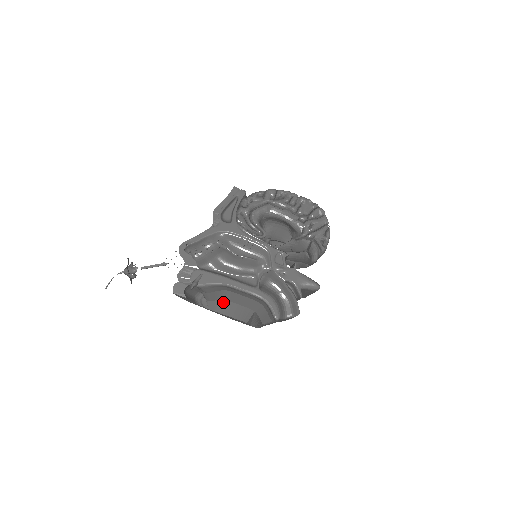
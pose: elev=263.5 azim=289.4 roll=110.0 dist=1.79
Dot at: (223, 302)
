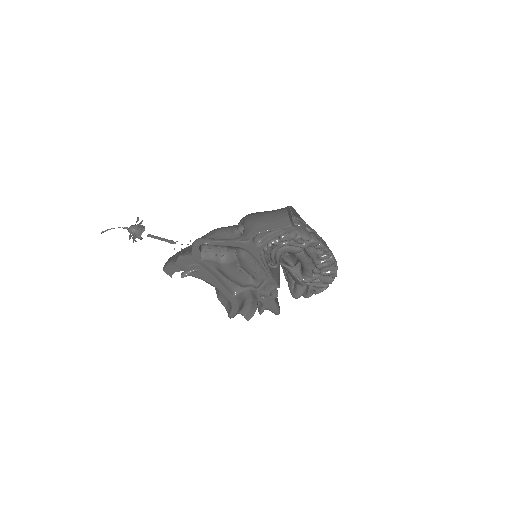
Dot at: occluded
